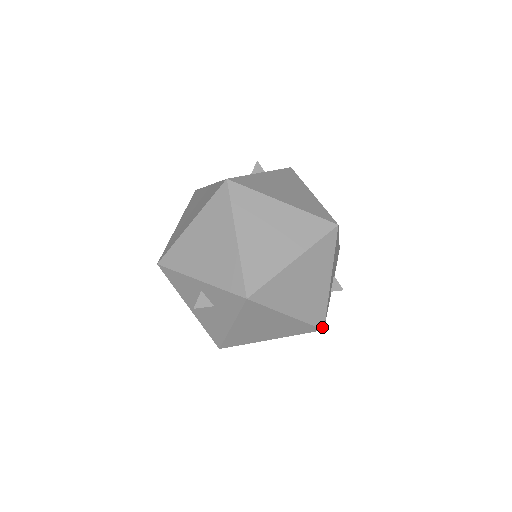
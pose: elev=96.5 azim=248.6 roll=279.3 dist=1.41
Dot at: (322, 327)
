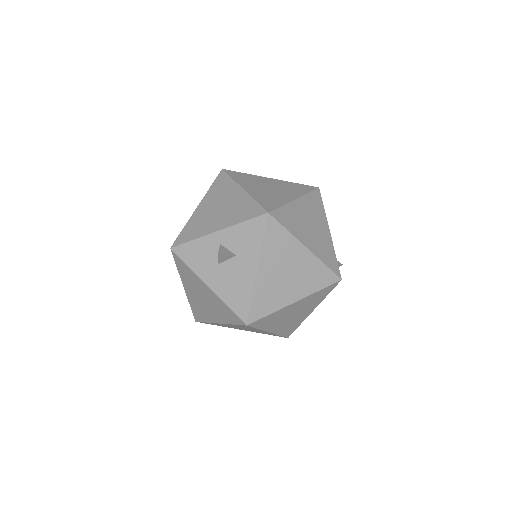
Dot at: (339, 276)
